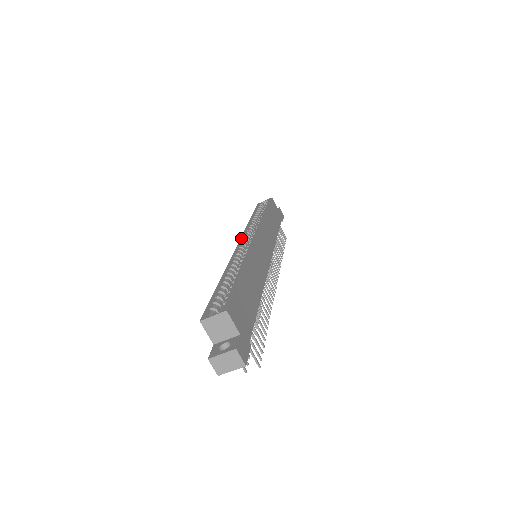
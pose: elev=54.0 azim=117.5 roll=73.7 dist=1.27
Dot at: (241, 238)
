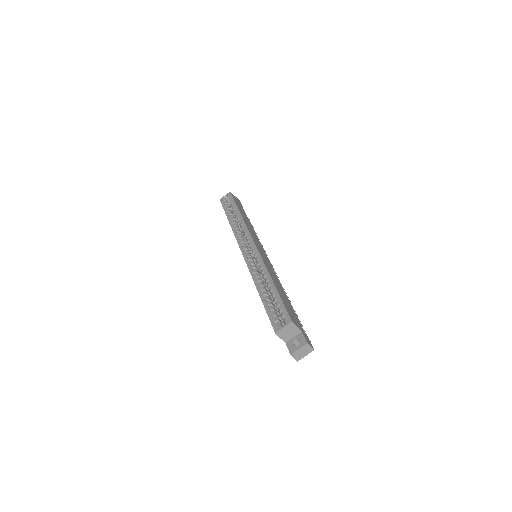
Dot at: (239, 245)
